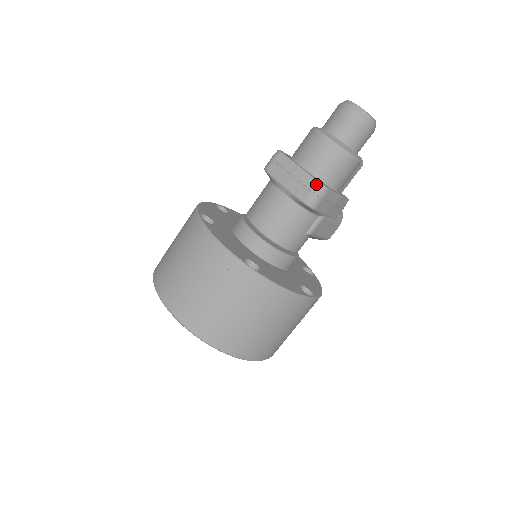
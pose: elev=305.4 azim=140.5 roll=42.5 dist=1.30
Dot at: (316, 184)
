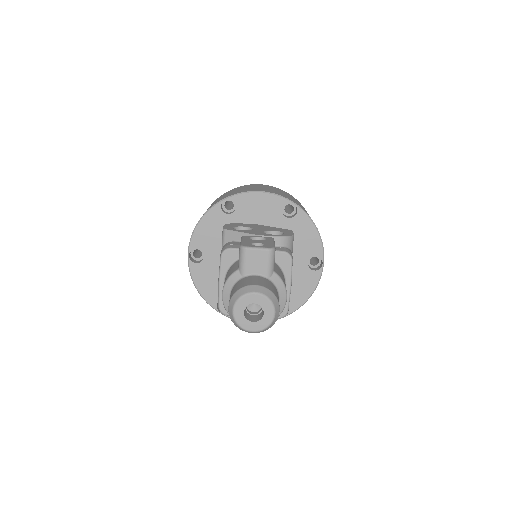
Dot at: (278, 318)
